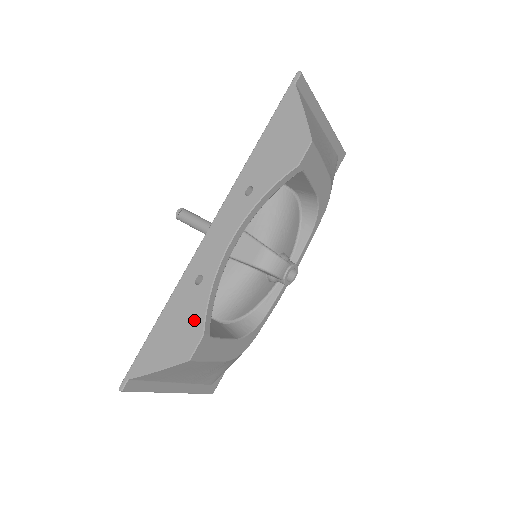
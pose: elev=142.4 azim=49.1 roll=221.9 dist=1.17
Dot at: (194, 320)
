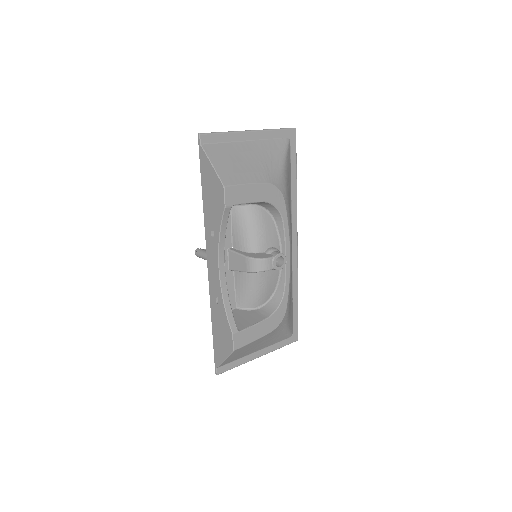
Dot at: (225, 326)
